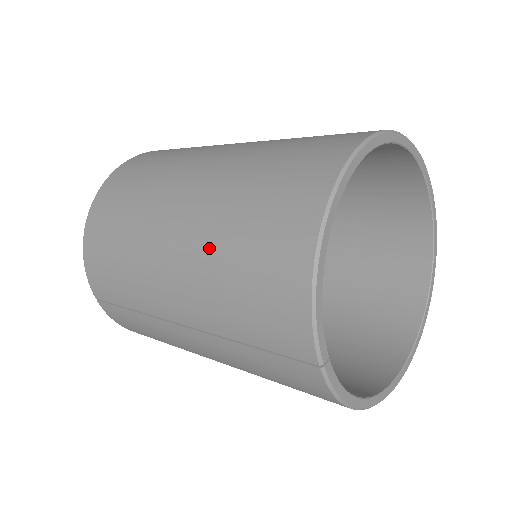
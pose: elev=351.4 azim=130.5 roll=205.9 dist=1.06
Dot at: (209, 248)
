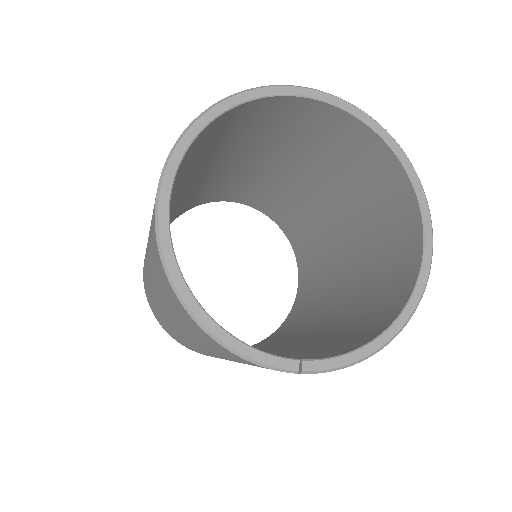
Dot at: (188, 334)
